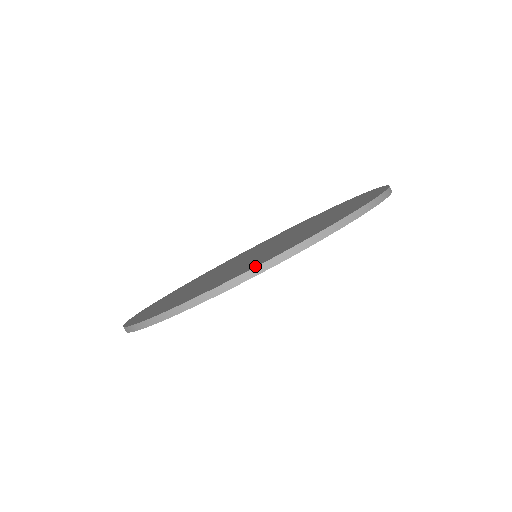
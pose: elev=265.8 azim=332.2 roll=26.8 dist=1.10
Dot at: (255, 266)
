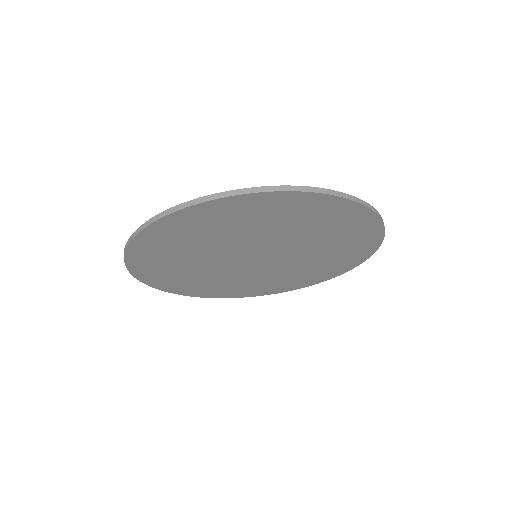
Dot at: (297, 187)
